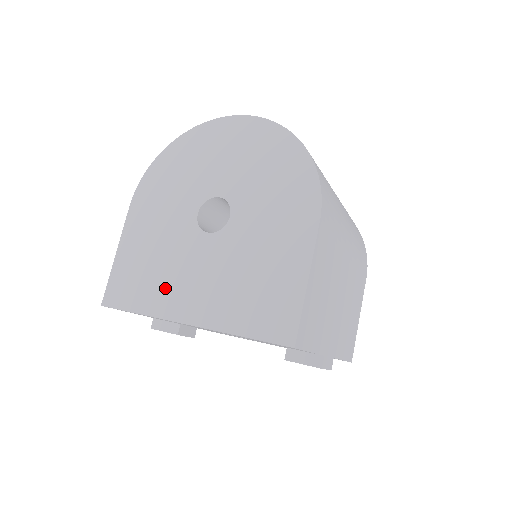
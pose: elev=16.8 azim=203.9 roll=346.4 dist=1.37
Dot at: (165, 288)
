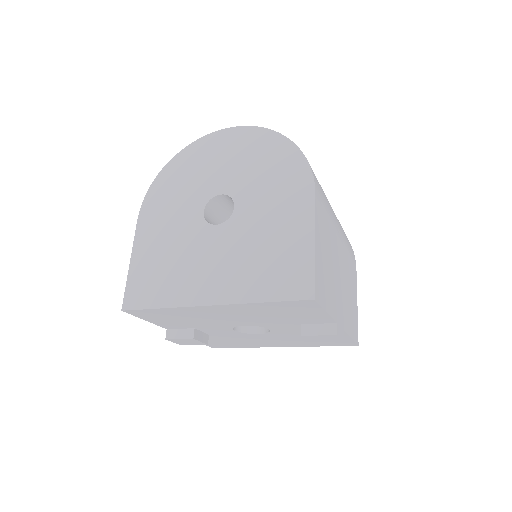
Dot at: (183, 280)
